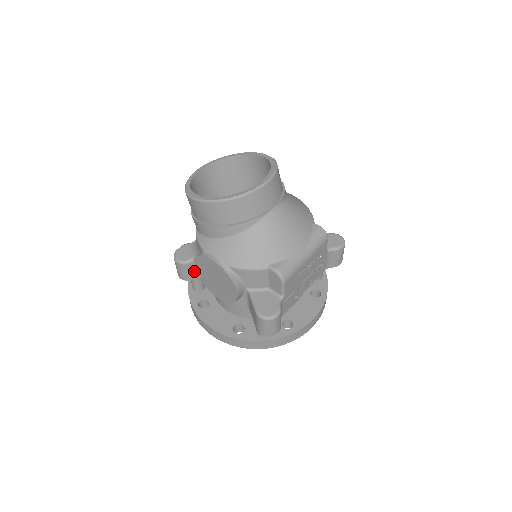
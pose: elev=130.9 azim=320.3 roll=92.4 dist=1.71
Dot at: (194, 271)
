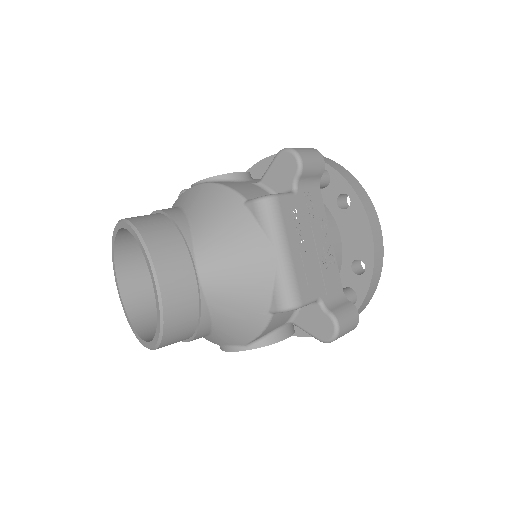
Dot at: occluded
